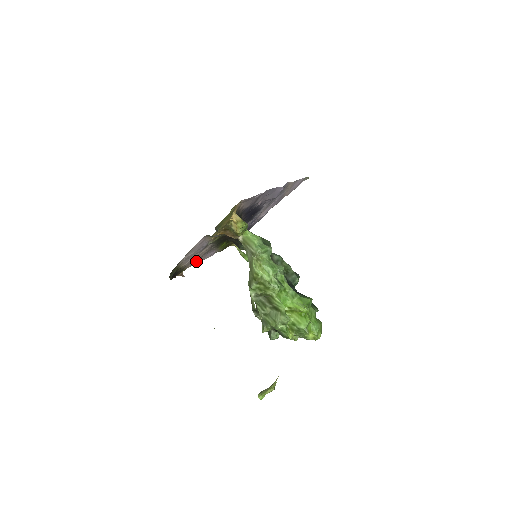
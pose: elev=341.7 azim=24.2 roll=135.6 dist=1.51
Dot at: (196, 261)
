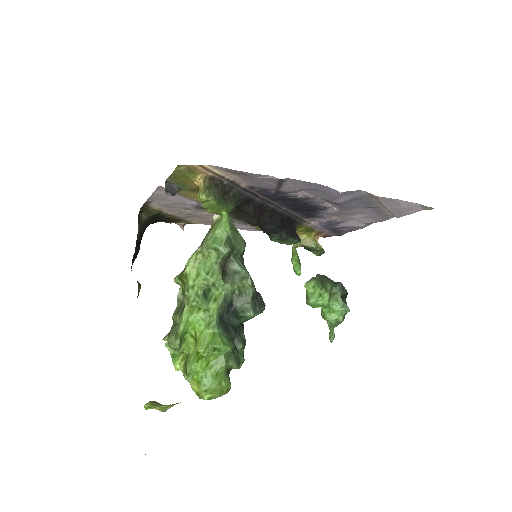
Dot at: (211, 222)
